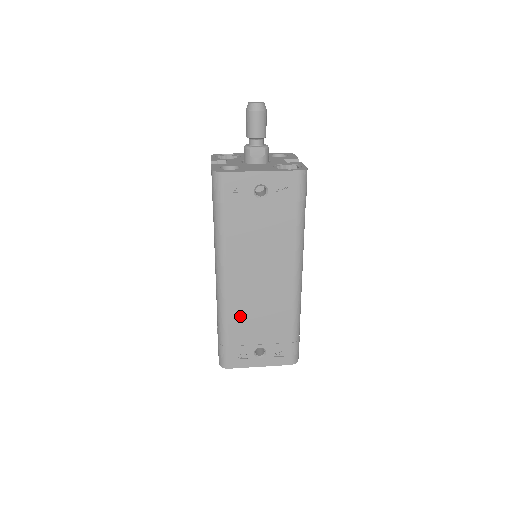
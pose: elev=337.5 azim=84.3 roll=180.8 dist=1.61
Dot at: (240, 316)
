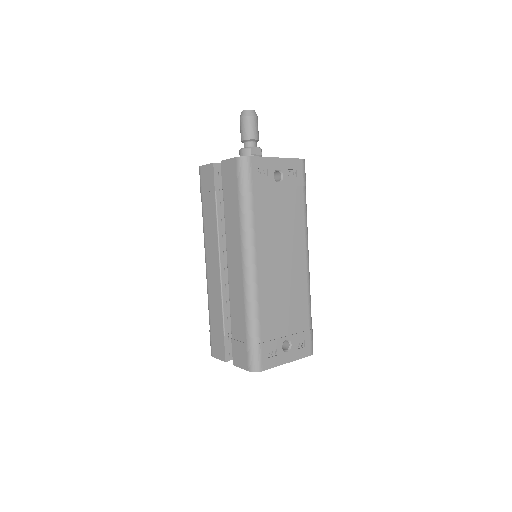
Dot at: (269, 306)
